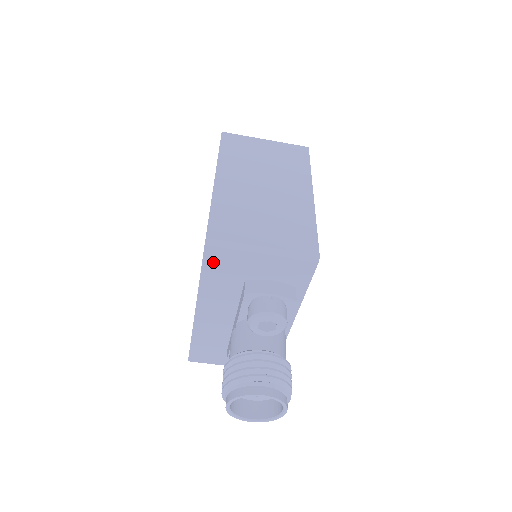
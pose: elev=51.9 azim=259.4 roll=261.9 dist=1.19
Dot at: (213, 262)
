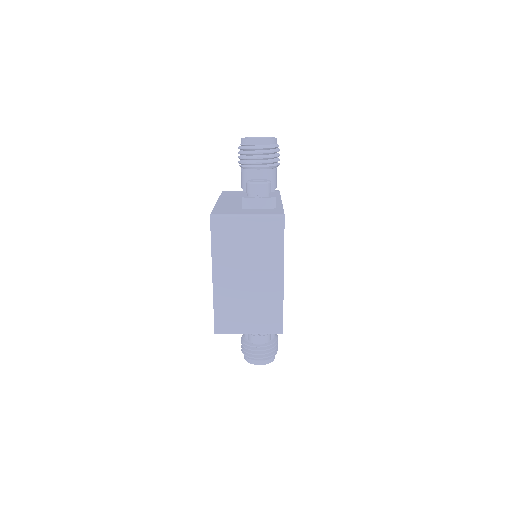
Dot at: occluded
